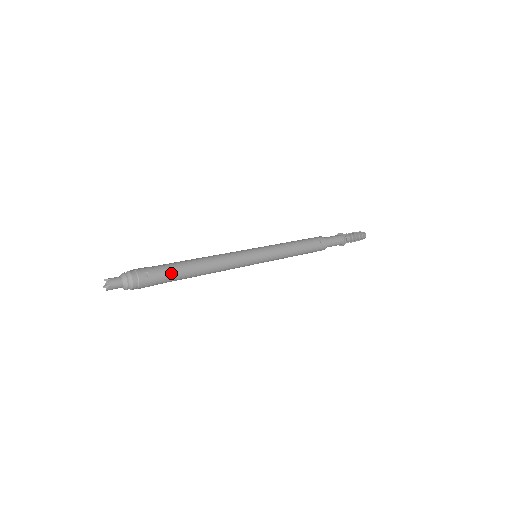
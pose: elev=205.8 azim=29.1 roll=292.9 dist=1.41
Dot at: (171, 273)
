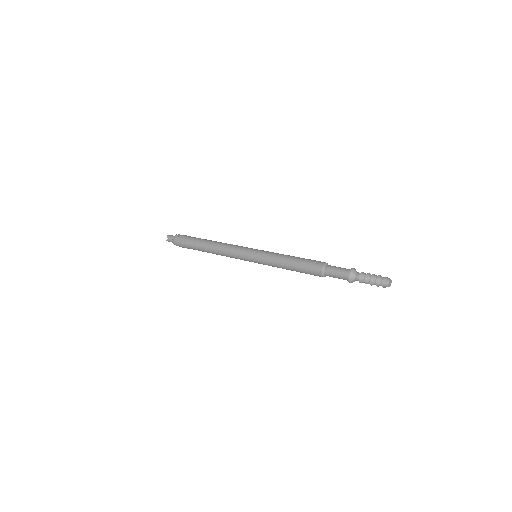
Dot at: (193, 241)
